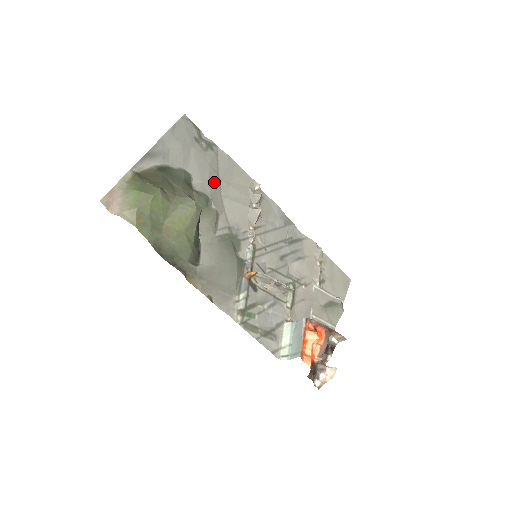
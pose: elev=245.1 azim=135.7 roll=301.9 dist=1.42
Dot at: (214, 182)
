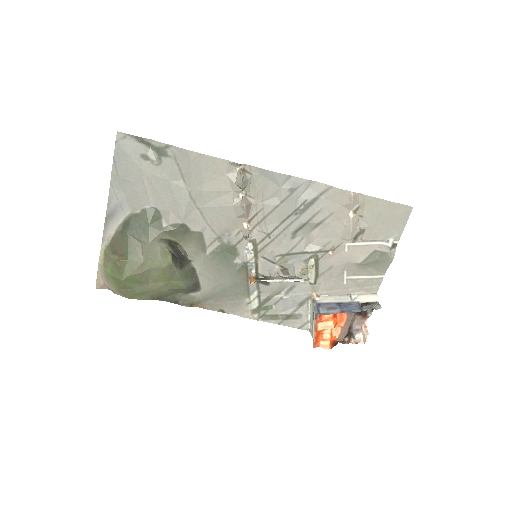
Dot at: (183, 200)
